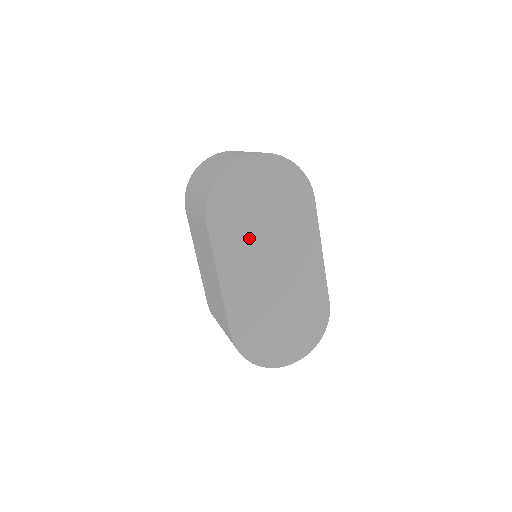
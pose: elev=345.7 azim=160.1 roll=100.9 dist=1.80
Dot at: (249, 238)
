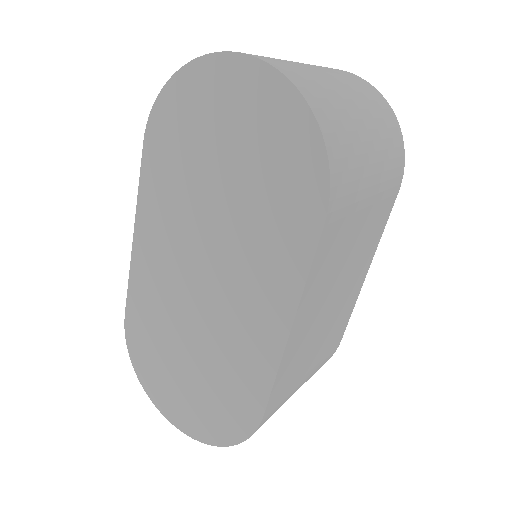
Dot at: (189, 205)
